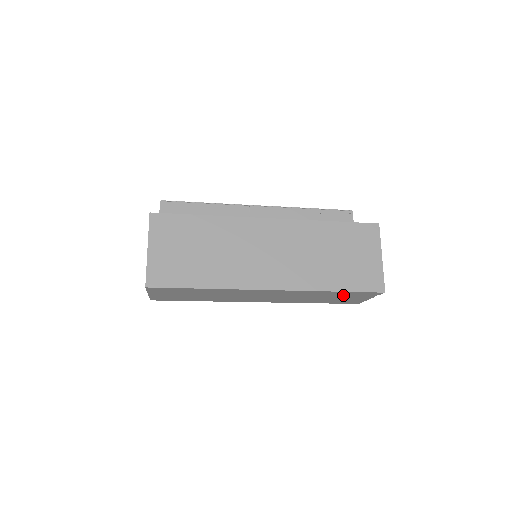
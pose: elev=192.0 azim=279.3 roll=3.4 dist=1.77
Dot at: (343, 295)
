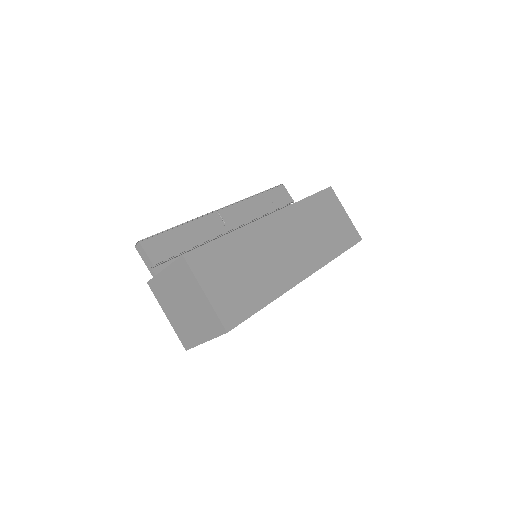
Dot at: occluded
